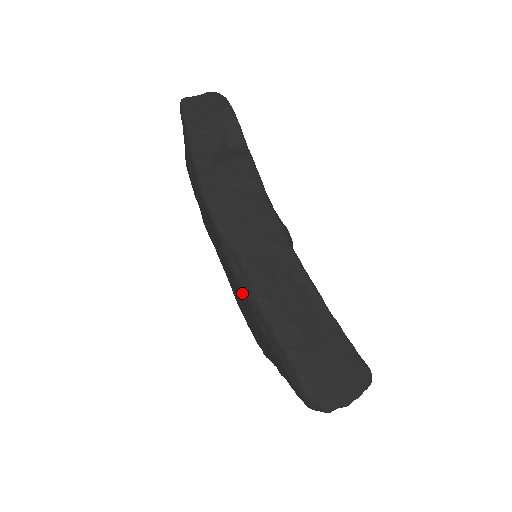
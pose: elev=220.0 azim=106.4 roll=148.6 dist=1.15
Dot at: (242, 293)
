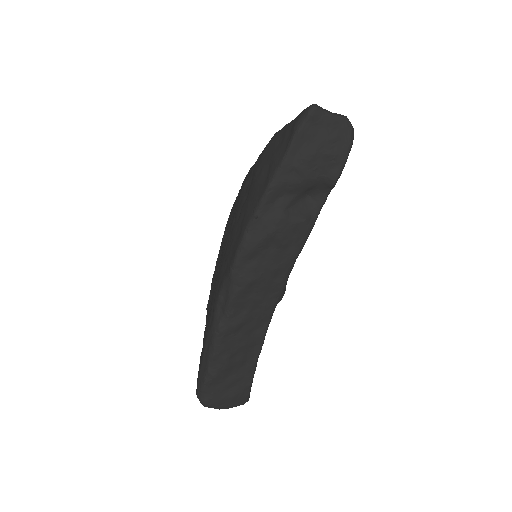
Dot at: (213, 311)
